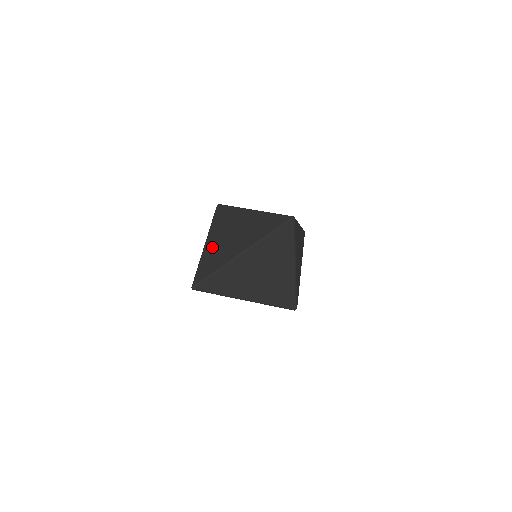
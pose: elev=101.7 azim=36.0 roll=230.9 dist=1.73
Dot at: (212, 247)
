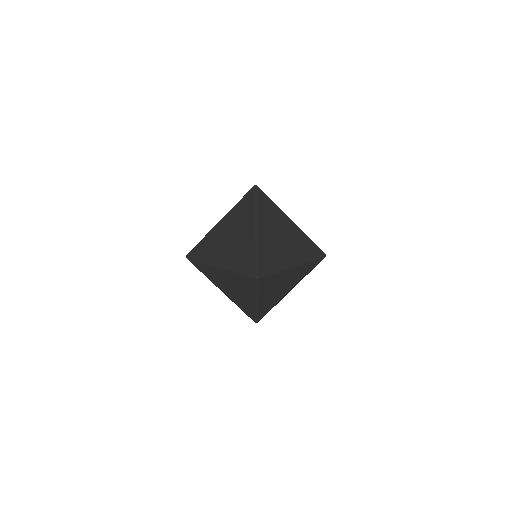
Dot at: (227, 258)
